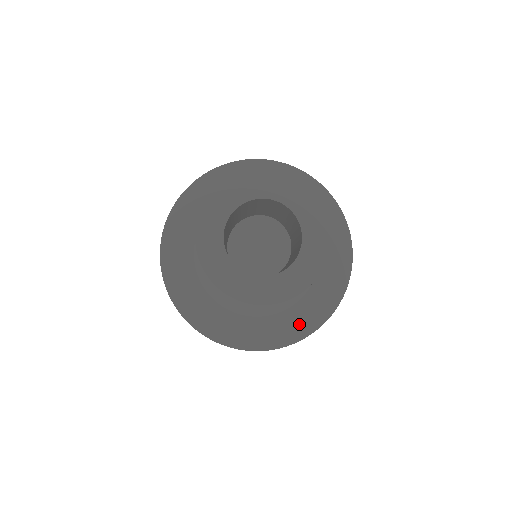
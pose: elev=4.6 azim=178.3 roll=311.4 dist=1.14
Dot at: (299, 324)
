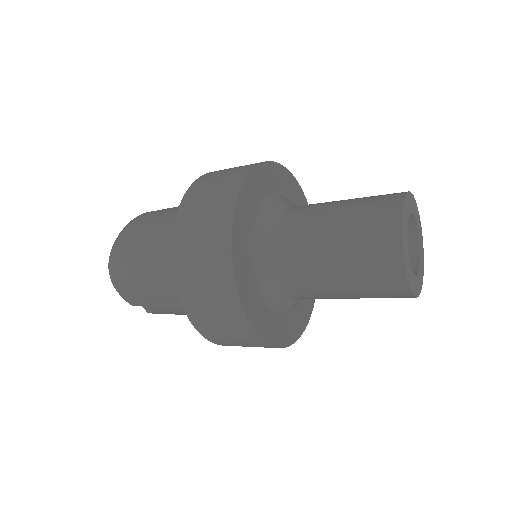
Dot at: occluded
